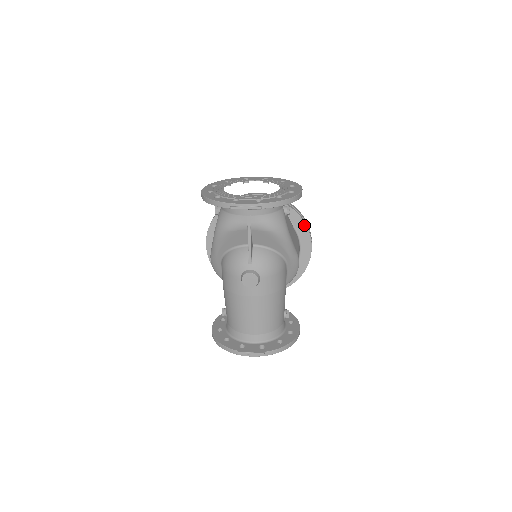
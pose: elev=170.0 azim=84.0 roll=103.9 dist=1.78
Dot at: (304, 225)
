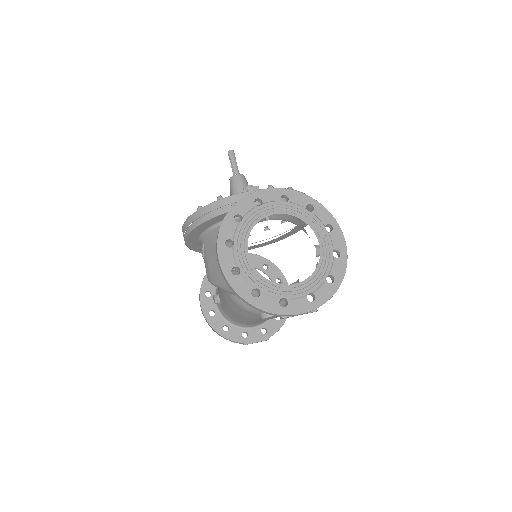
Dot at: (310, 211)
